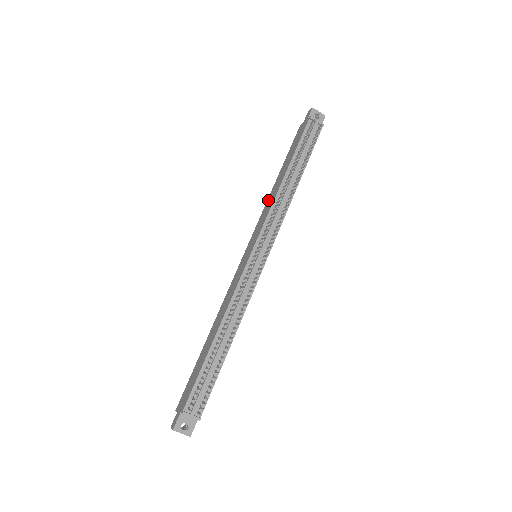
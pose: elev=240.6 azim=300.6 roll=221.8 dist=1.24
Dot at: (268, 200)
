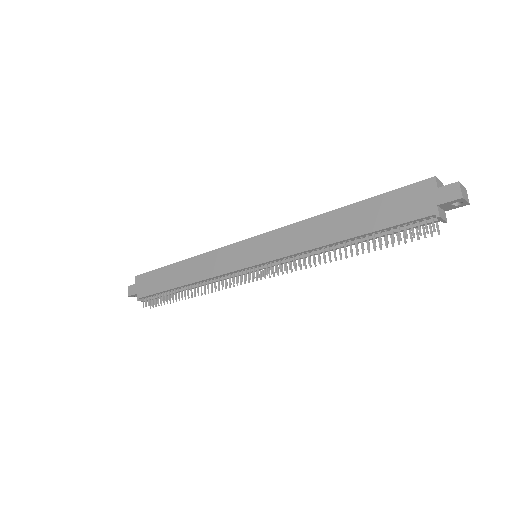
Dot at: (309, 224)
